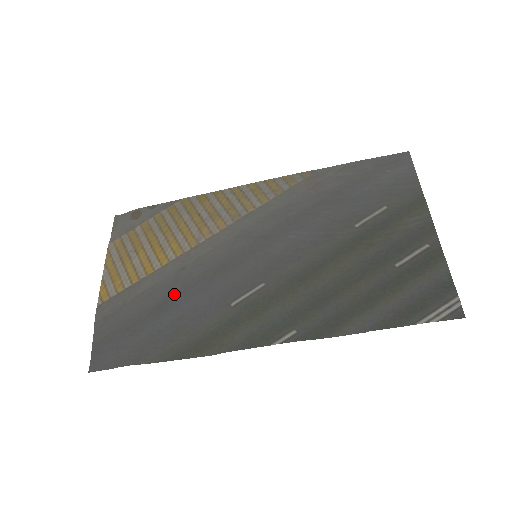
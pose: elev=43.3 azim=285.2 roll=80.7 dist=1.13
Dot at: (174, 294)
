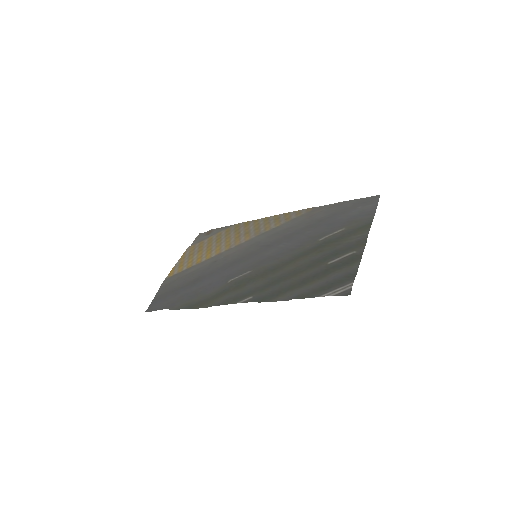
Dot at: (204, 275)
